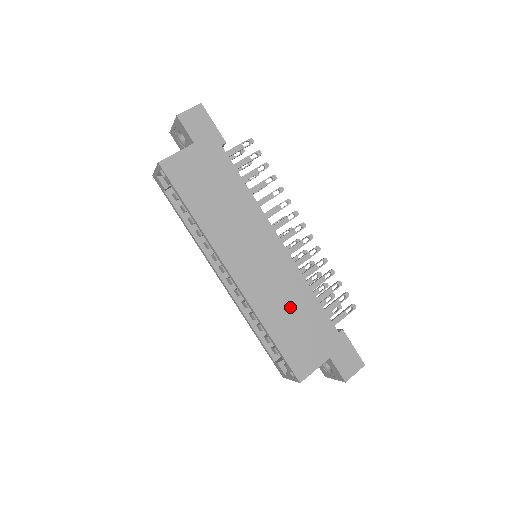
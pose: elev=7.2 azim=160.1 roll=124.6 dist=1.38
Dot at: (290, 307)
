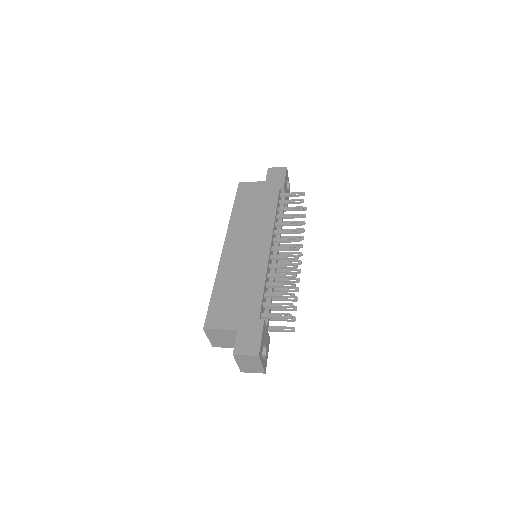
Dot at: (241, 282)
